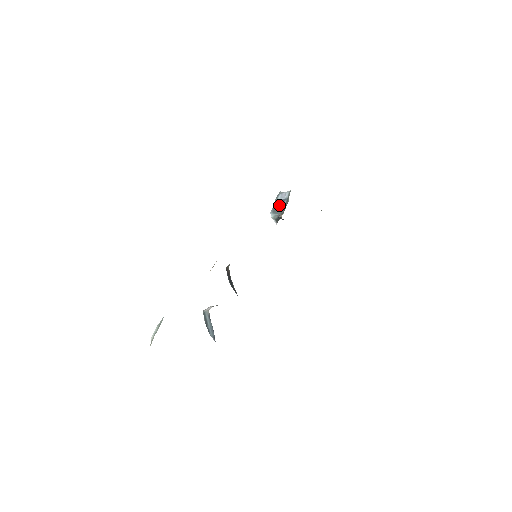
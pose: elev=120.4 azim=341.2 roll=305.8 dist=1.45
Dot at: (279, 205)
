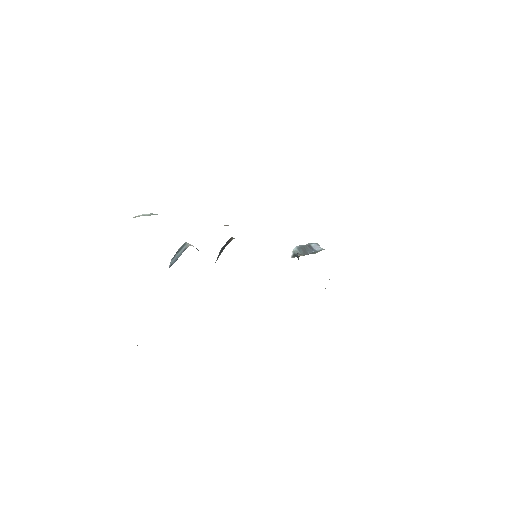
Dot at: (307, 249)
